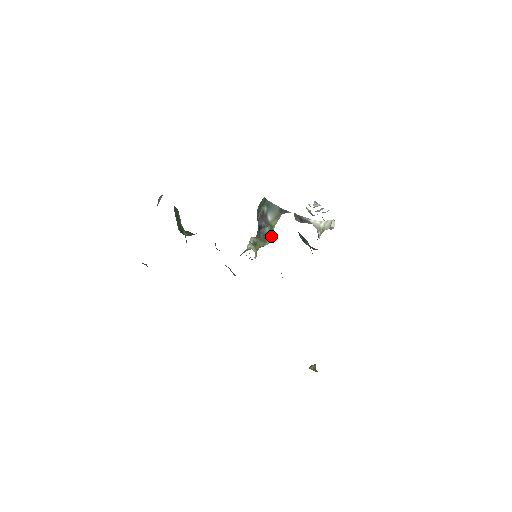
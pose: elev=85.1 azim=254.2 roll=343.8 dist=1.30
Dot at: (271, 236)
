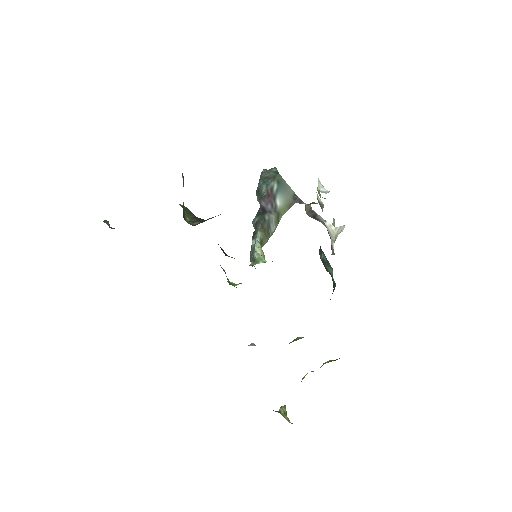
Dot at: (275, 228)
